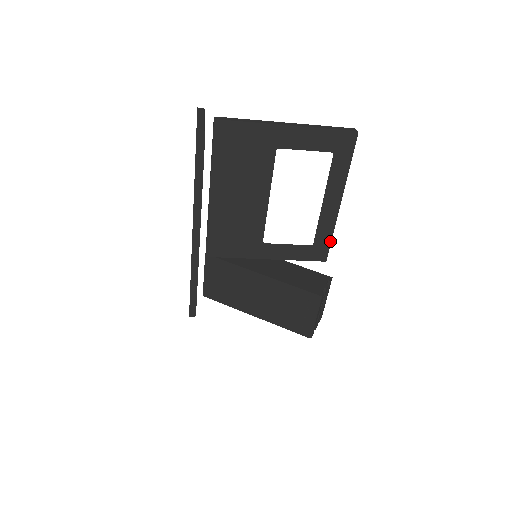
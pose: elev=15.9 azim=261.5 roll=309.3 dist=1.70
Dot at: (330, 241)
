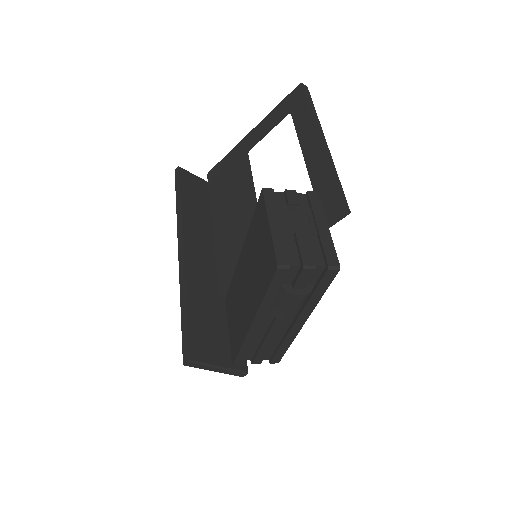
Dot at: (334, 182)
